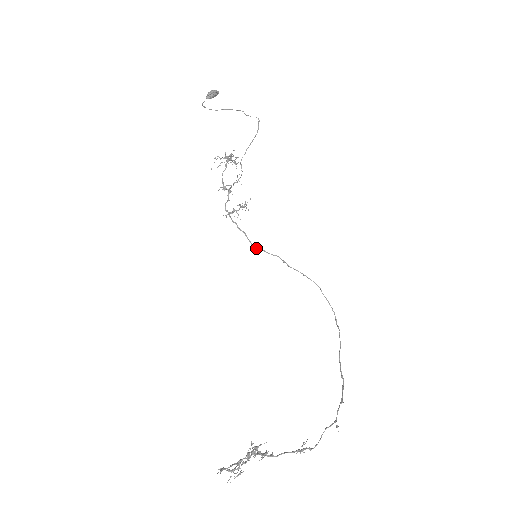
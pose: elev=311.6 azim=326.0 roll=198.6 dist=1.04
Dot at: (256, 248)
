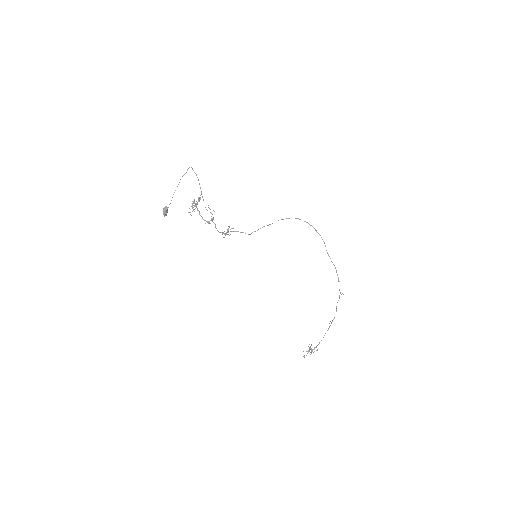
Dot at: occluded
